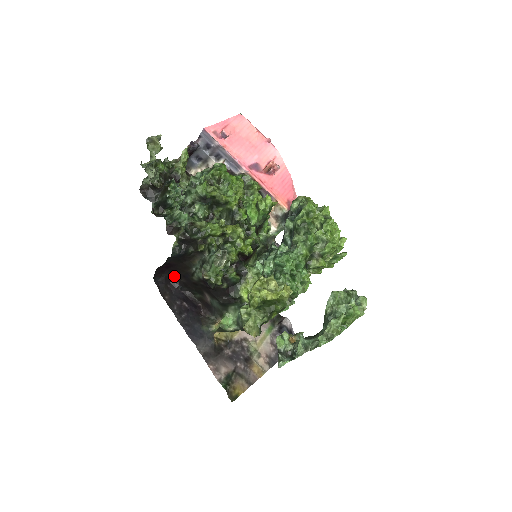
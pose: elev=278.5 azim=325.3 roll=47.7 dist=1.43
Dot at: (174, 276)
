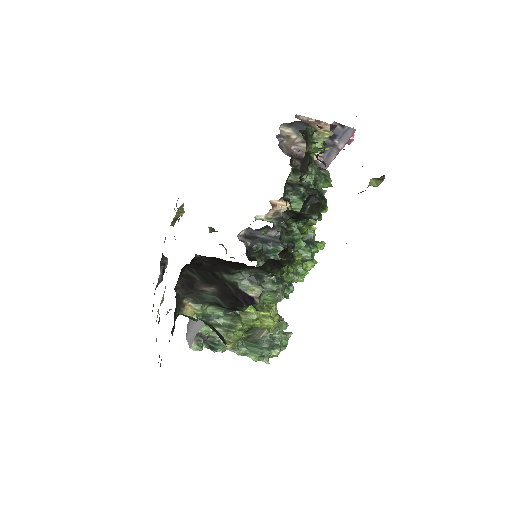
Dot at: (202, 256)
